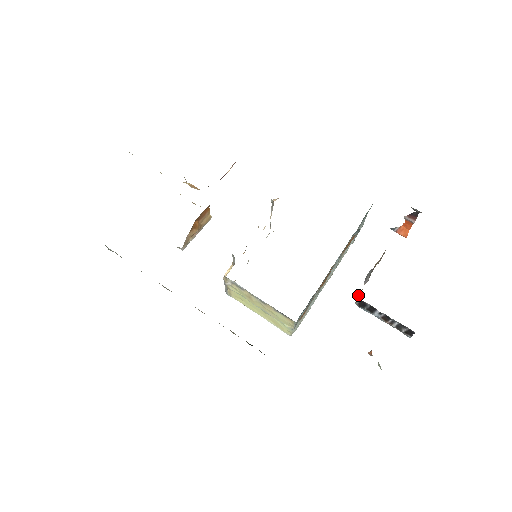
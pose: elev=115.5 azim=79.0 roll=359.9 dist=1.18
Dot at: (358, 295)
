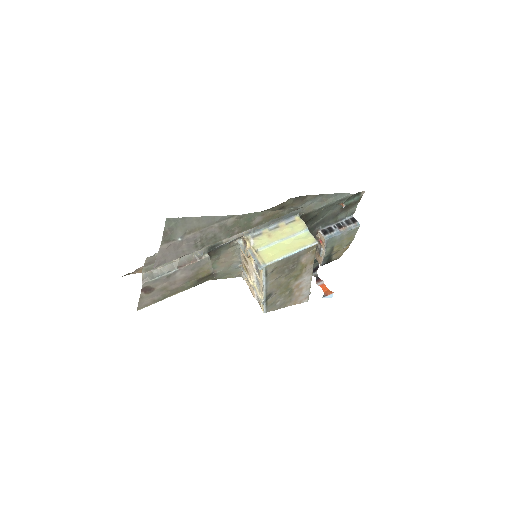
Dot at: (322, 240)
